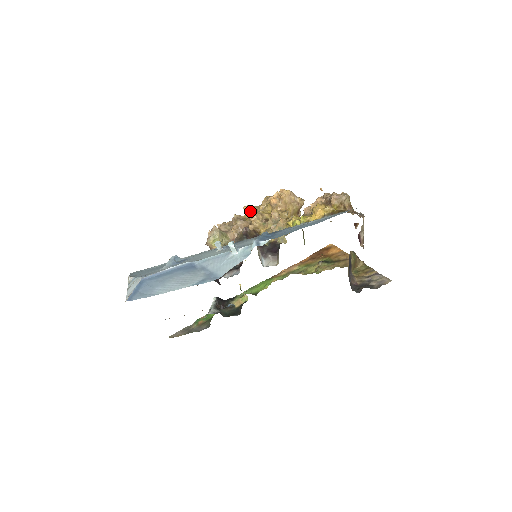
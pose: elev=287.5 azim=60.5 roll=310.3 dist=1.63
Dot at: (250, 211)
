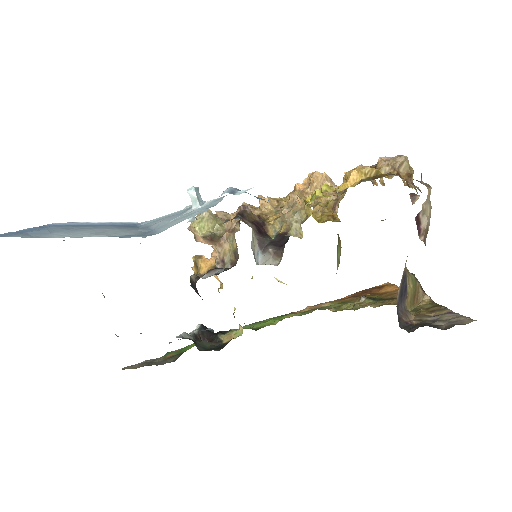
Dot at: occluded
